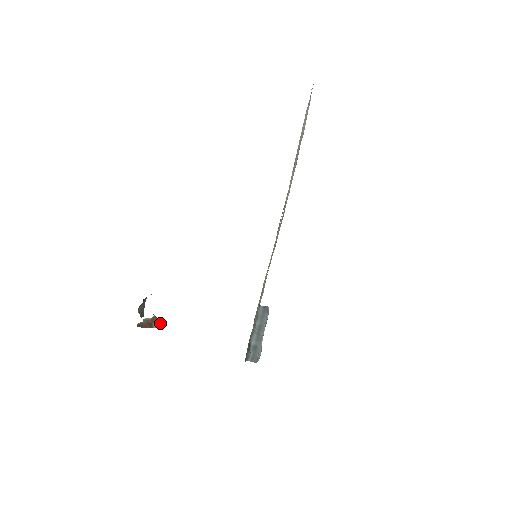
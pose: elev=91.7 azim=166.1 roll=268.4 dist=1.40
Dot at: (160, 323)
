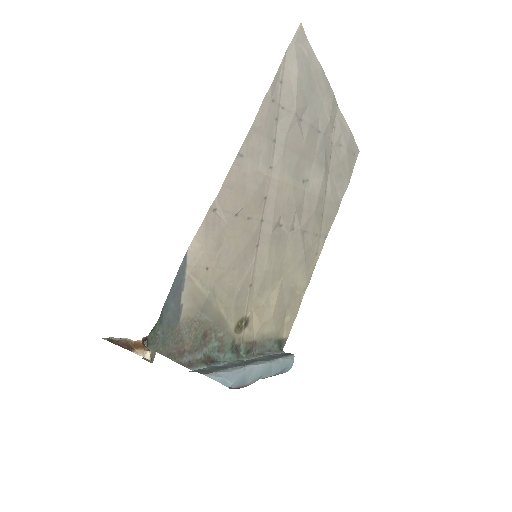
Dot at: (146, 352)
